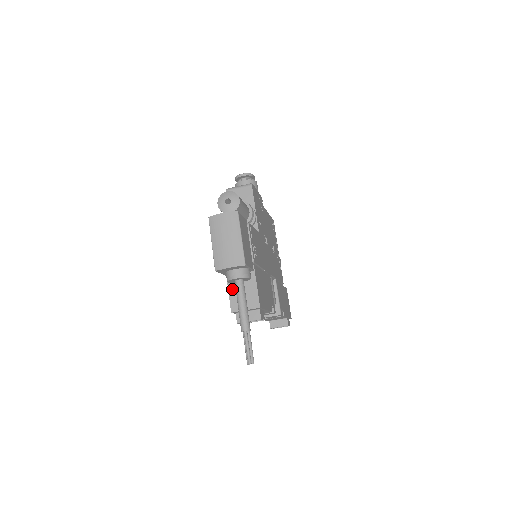
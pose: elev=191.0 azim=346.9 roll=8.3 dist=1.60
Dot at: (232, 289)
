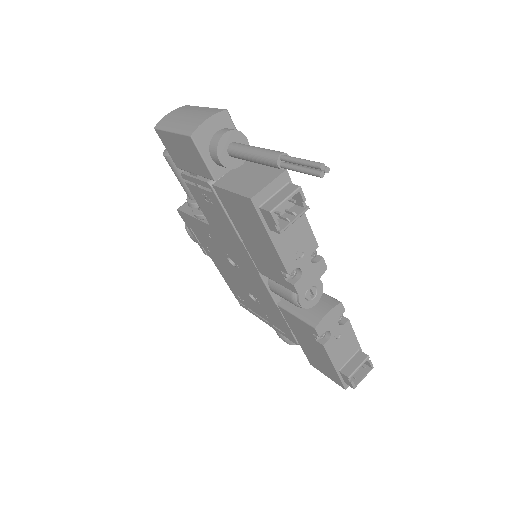
Dot at: (234, 187)
